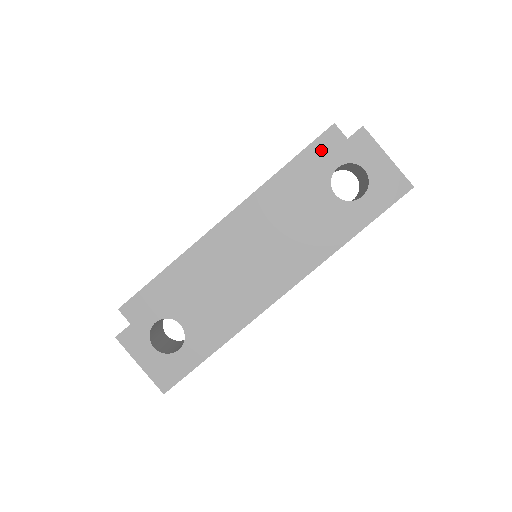
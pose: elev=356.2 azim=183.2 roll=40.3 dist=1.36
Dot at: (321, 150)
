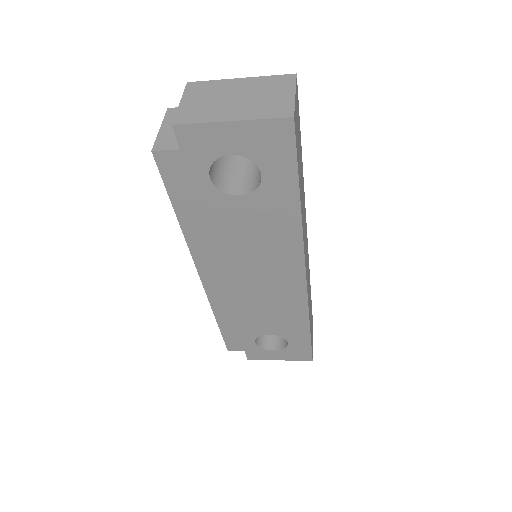
Dot at: (178, 180)
